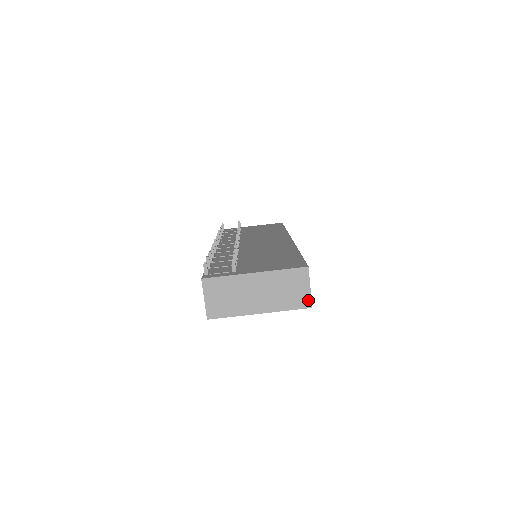
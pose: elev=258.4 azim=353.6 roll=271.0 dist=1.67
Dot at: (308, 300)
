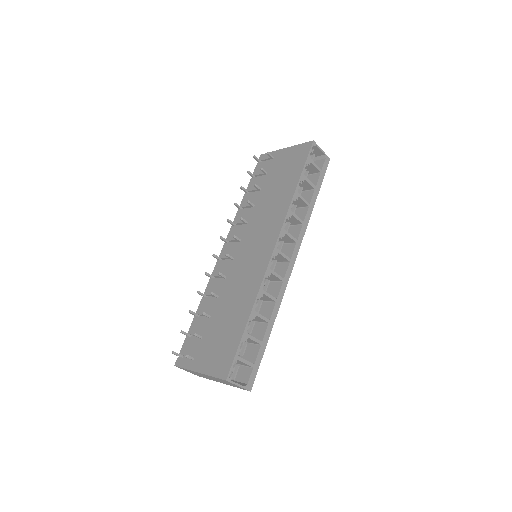
Dot at: (244, 389)
